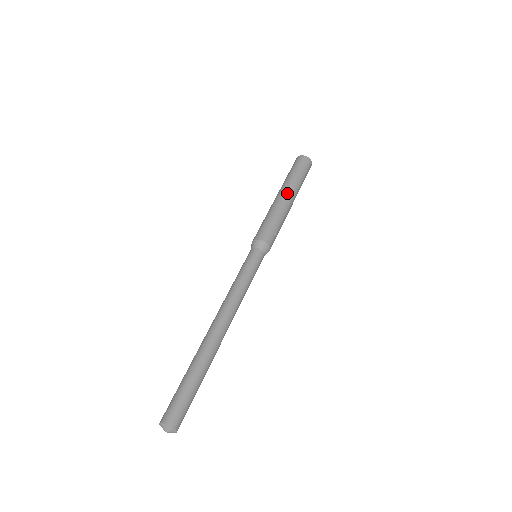
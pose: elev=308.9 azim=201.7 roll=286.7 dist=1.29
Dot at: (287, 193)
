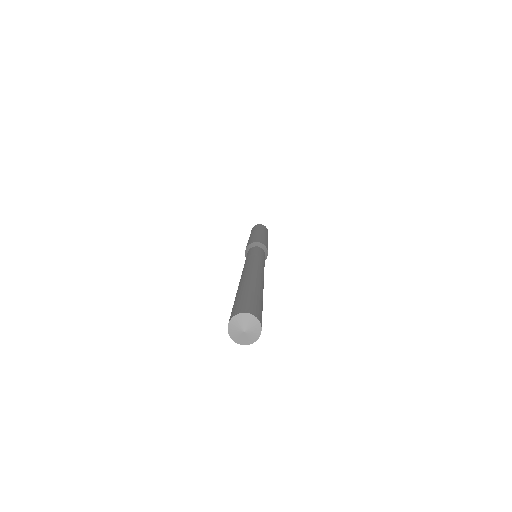
Dot at: (263, 232)
